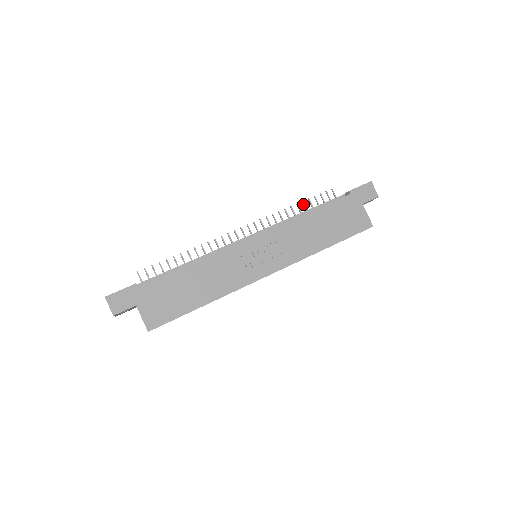
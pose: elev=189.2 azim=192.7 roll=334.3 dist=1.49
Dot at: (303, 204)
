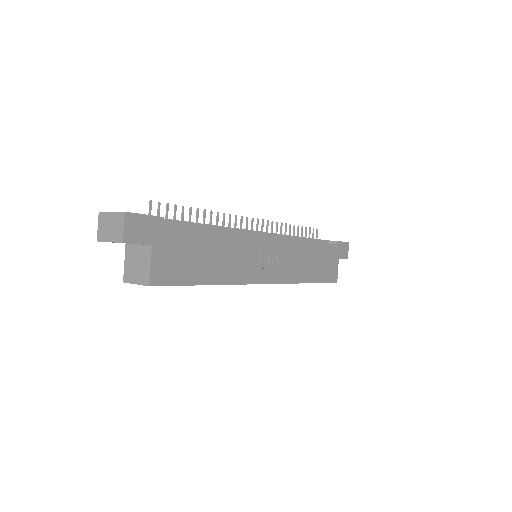
Dot at: (298, 228)
